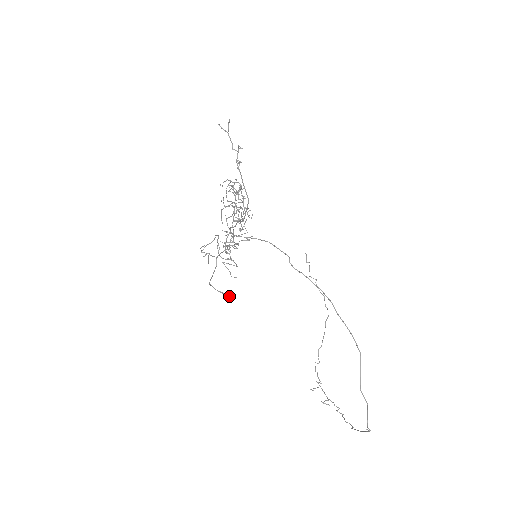
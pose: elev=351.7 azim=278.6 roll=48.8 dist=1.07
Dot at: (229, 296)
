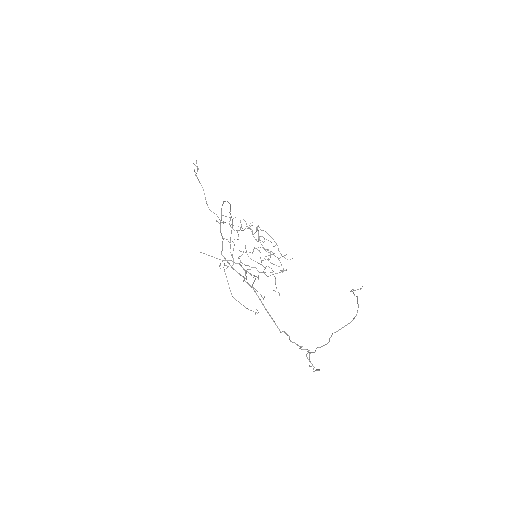
Dot at: (258, 312)
